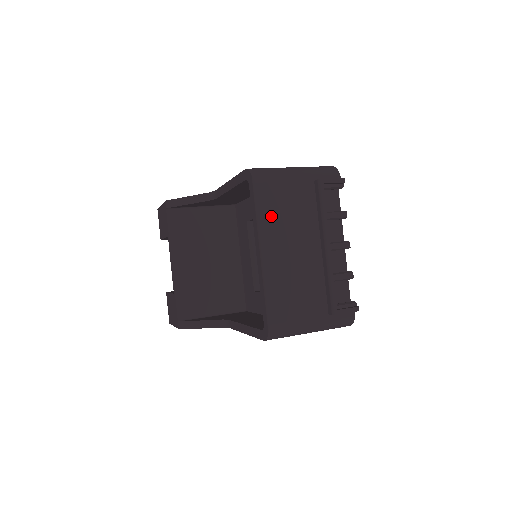
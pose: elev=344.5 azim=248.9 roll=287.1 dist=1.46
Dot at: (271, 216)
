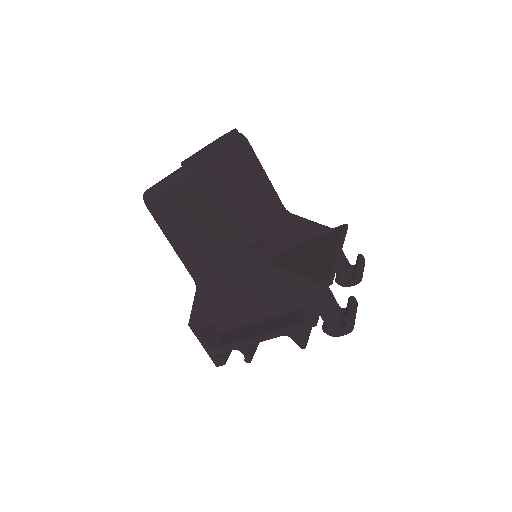
Dot at: occluded
